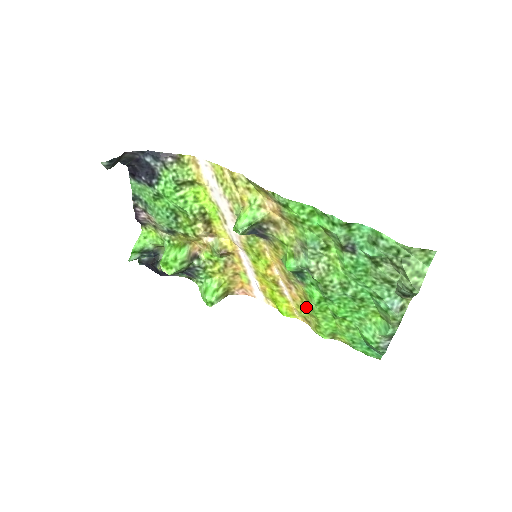
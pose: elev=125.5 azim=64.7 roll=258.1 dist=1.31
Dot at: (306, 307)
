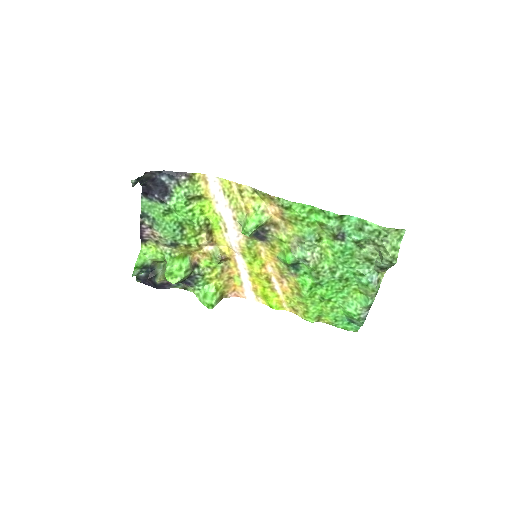
Dot at: (296, 297)
